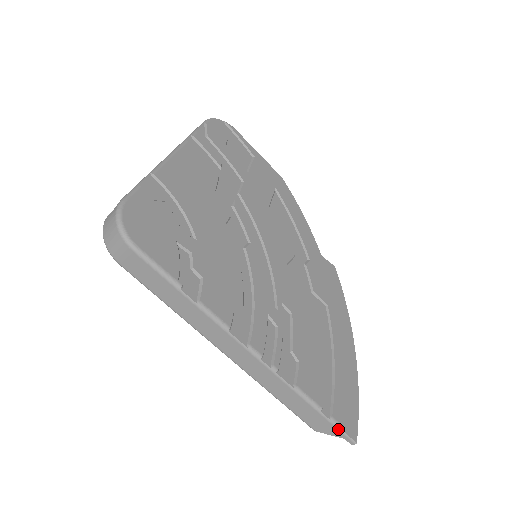
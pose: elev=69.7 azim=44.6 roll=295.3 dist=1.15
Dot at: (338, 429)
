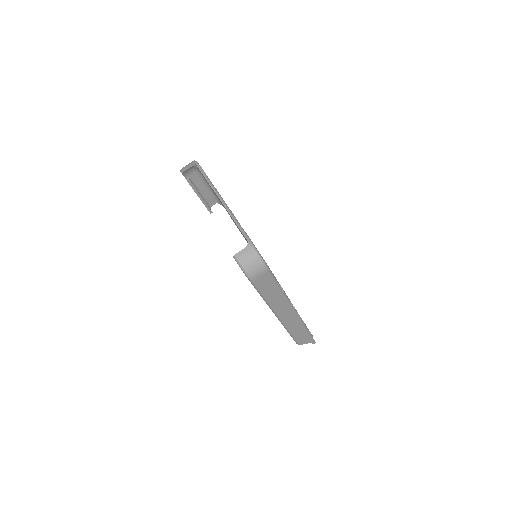
Dot at: (312, 338)
